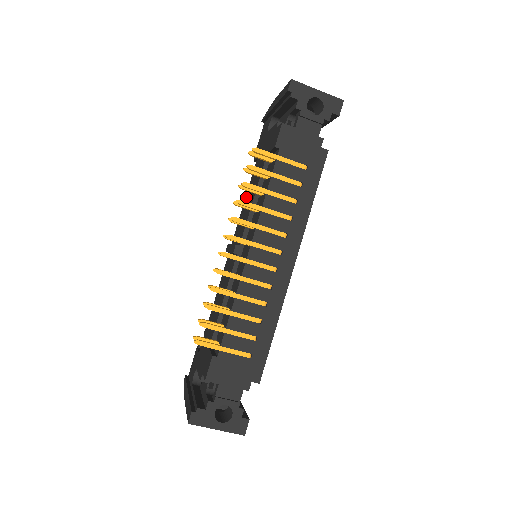
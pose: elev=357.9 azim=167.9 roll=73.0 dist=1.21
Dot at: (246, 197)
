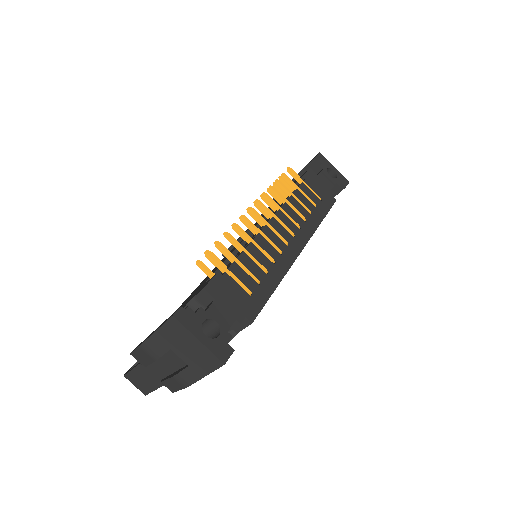
Dot at: occluded
